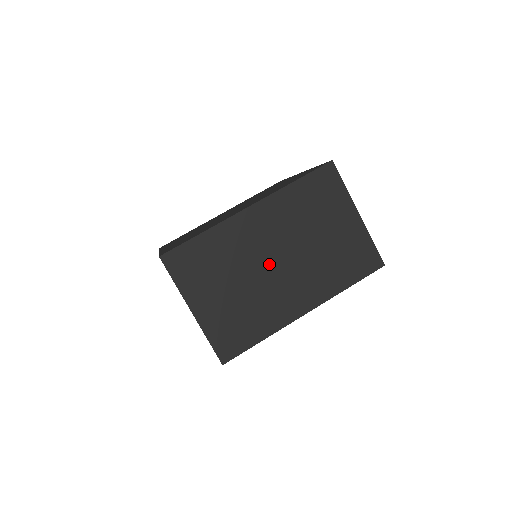
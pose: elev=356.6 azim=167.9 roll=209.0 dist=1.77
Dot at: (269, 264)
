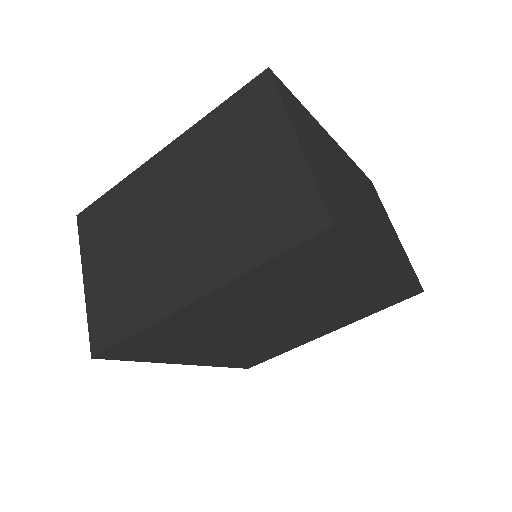
Dot at: (165, 223)
